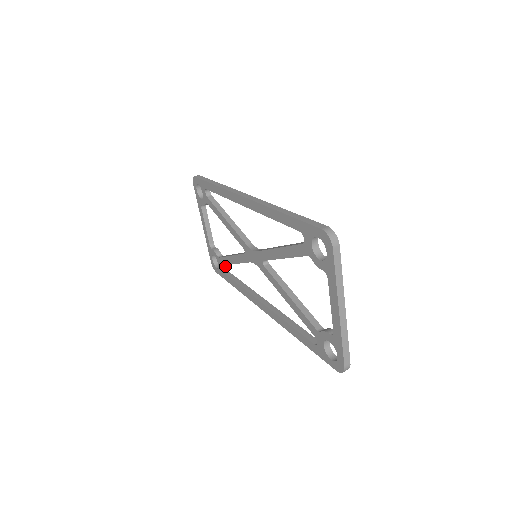
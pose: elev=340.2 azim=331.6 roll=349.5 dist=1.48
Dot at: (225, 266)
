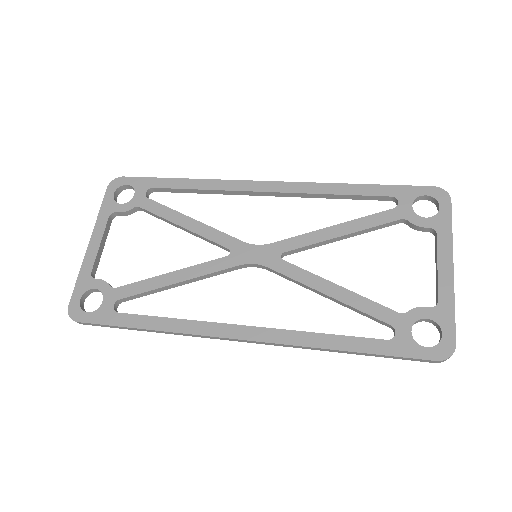
Dot at: (117, 306)
